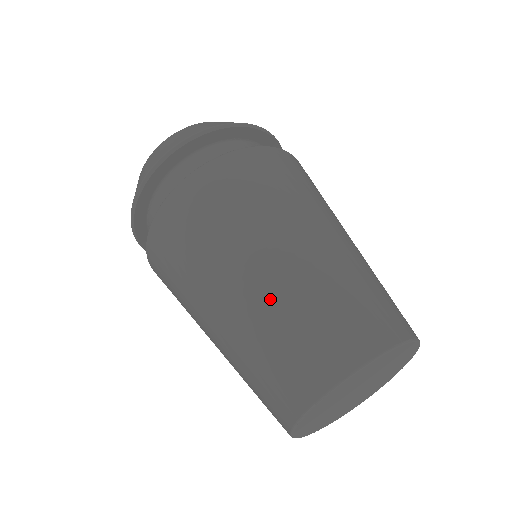
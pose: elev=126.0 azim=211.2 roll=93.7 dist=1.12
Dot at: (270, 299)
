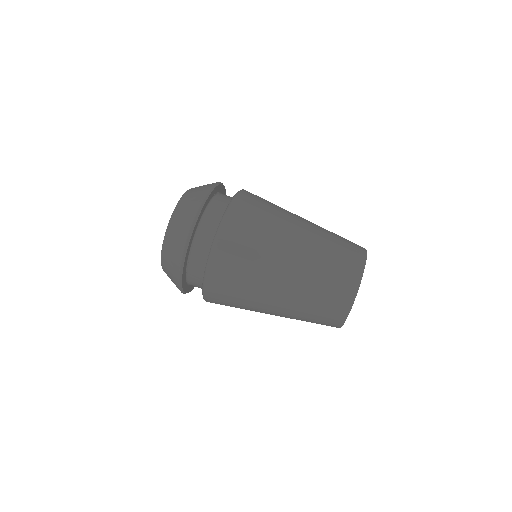
Dot at: (307, 267)
